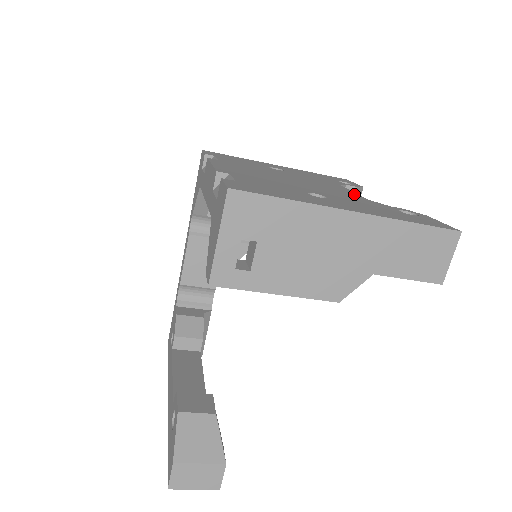
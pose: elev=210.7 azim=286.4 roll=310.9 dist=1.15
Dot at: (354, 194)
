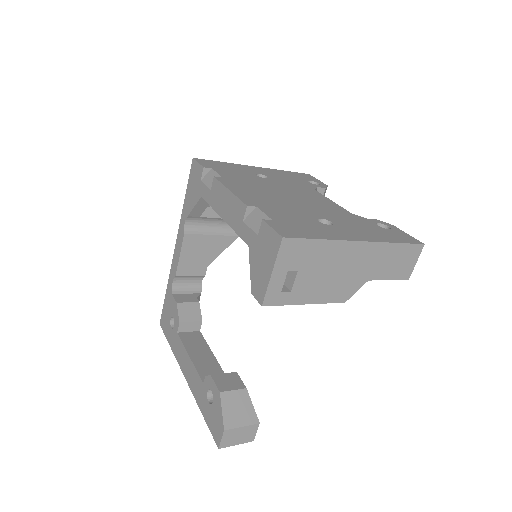
Dot at: (337, 206)
